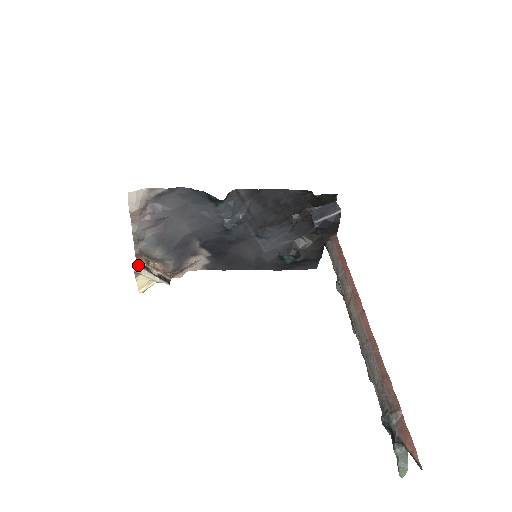
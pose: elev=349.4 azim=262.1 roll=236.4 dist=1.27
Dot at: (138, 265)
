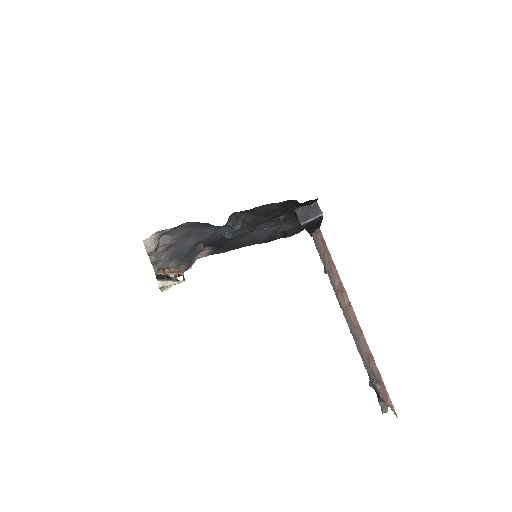
Dot at: (159, 280)
